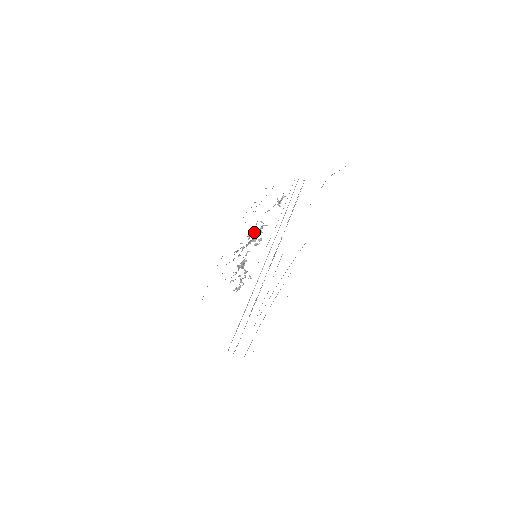
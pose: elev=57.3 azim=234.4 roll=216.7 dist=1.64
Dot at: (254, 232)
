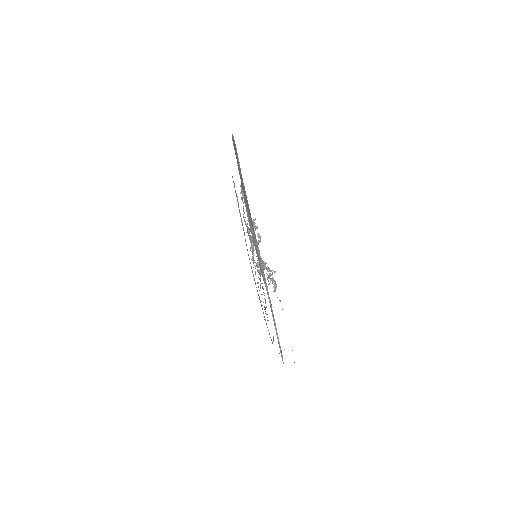
Dot at: occluded
